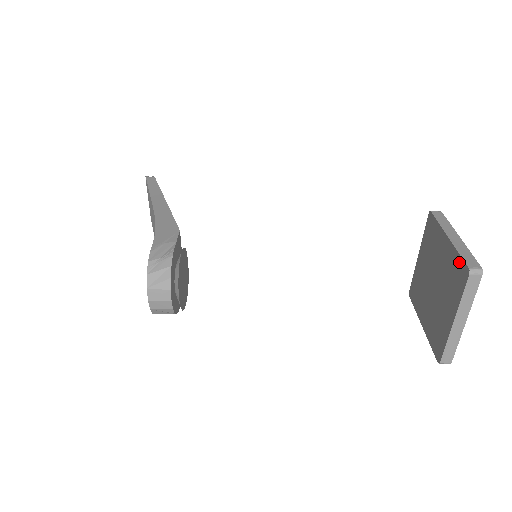
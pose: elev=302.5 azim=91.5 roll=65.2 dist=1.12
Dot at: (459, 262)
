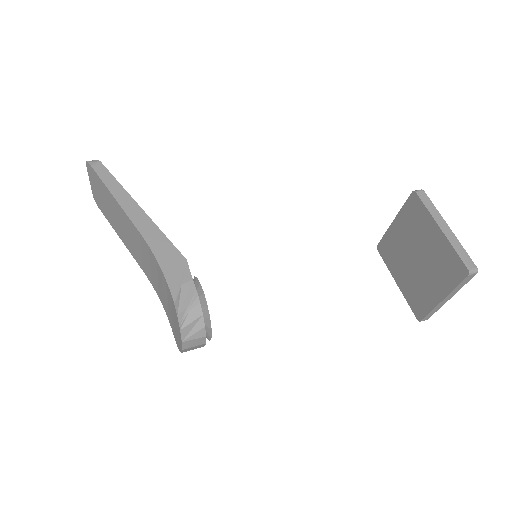
Dot at: (456, 259)
